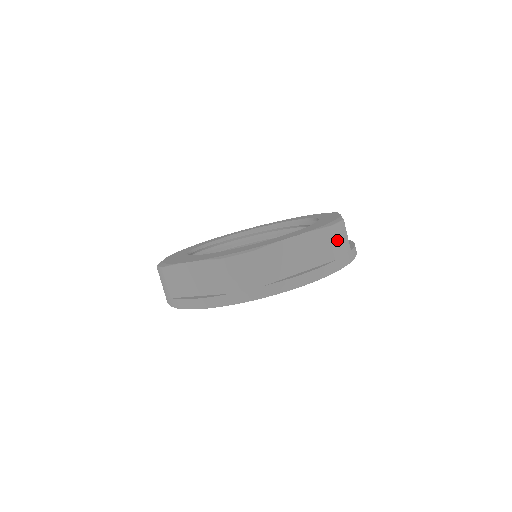
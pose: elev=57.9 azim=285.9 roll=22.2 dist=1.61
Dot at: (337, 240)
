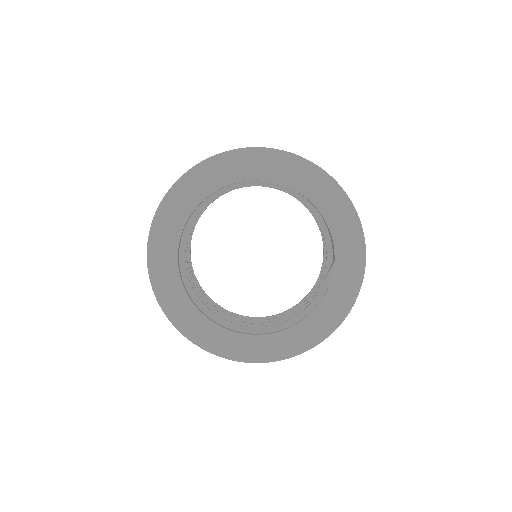
Dot at: occluded
